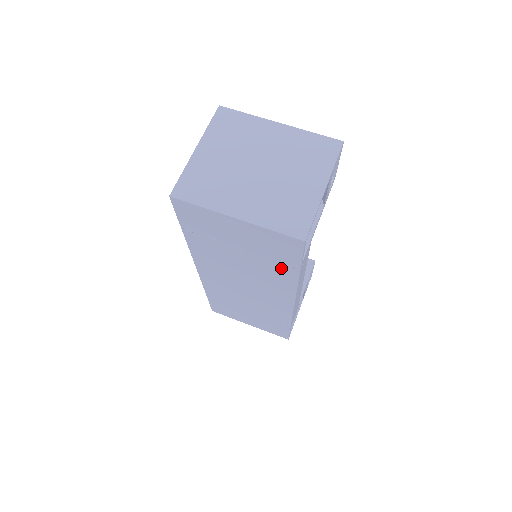
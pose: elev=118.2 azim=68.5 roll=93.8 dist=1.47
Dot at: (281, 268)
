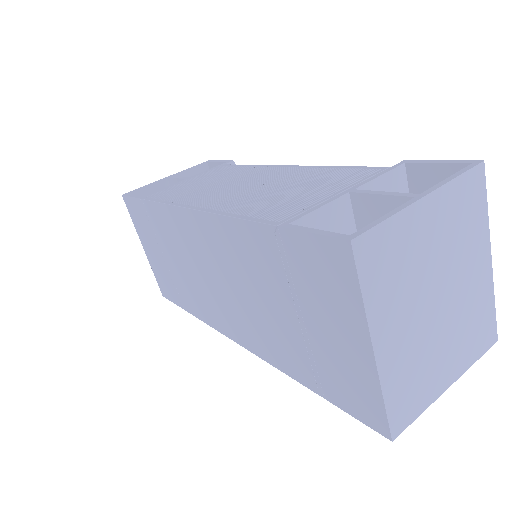
Dot at: (302, 366)
